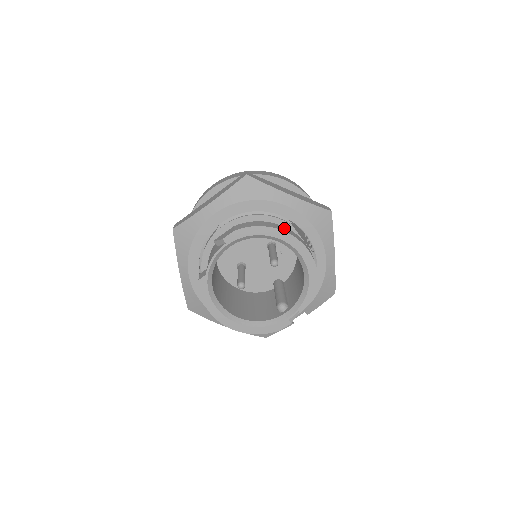
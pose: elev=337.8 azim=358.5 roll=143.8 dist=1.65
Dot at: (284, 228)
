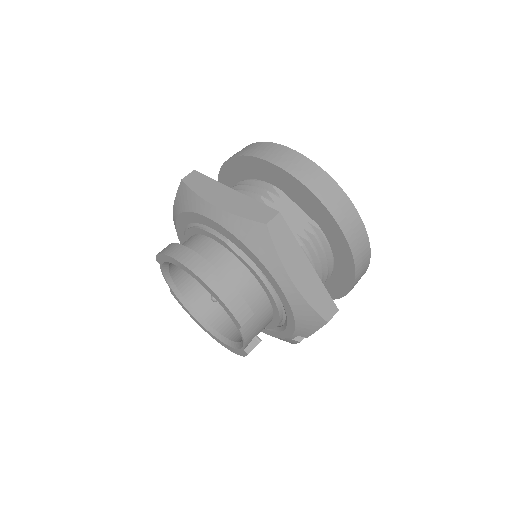
Dot at: (191, 256)
